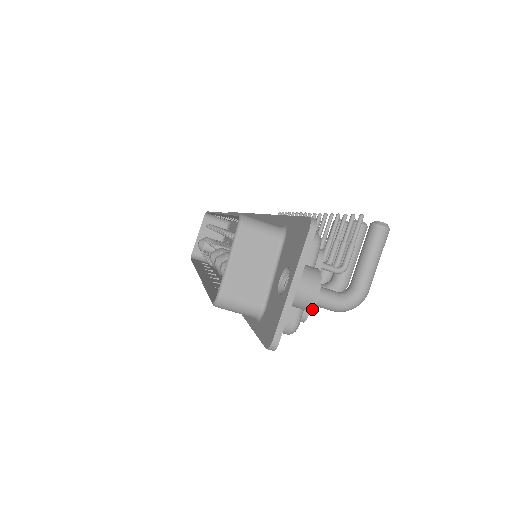
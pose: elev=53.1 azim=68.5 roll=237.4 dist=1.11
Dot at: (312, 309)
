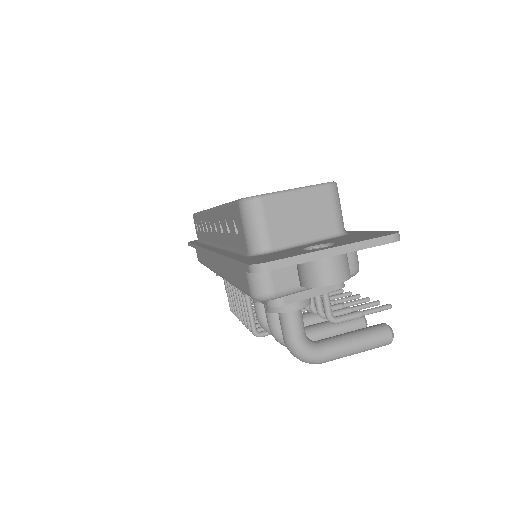
Dot at: (281, 312)
